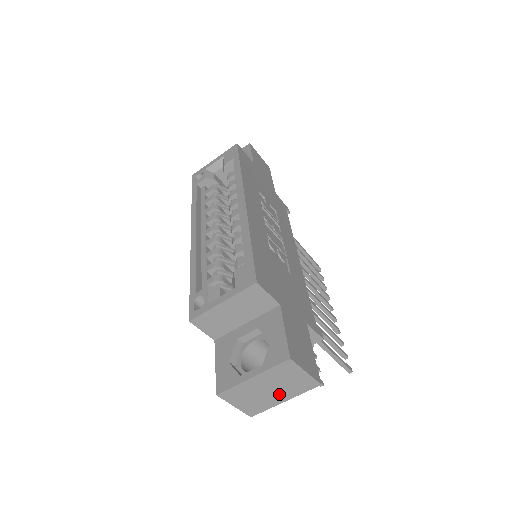
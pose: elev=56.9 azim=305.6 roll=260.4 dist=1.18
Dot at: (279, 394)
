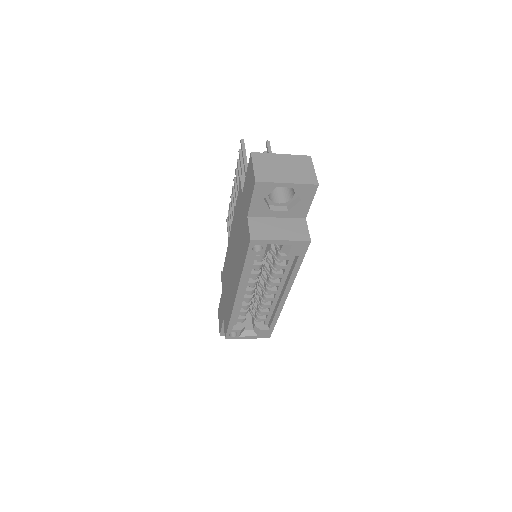
Dot at: occluded
